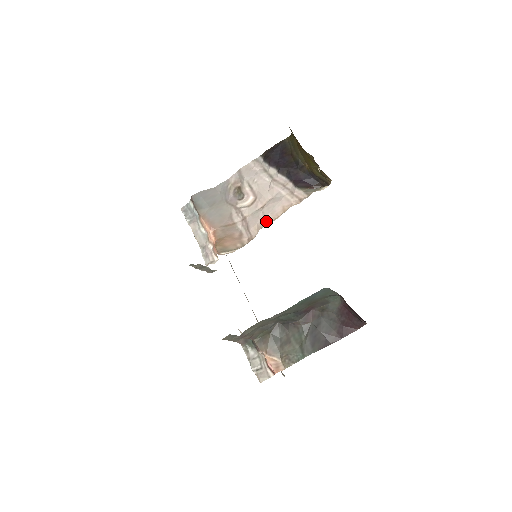
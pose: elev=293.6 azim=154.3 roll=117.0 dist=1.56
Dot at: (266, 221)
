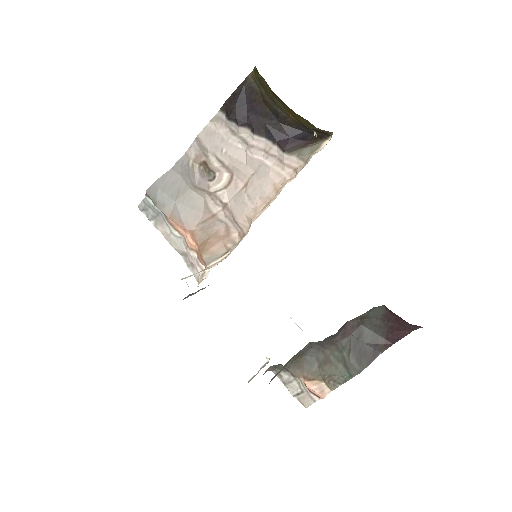
Dot at: (256, 209)
